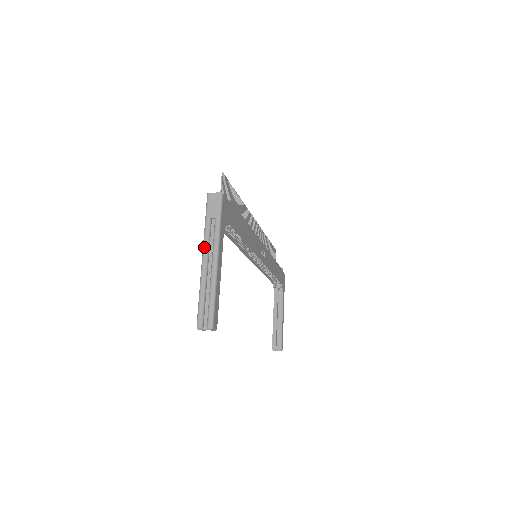
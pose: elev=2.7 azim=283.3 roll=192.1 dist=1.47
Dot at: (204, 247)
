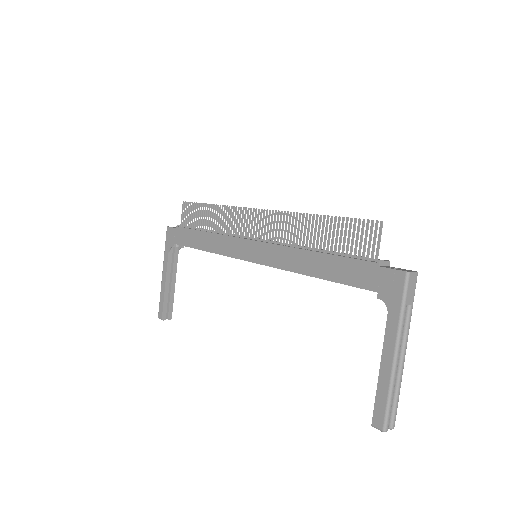
Dot at: (400, 341)
